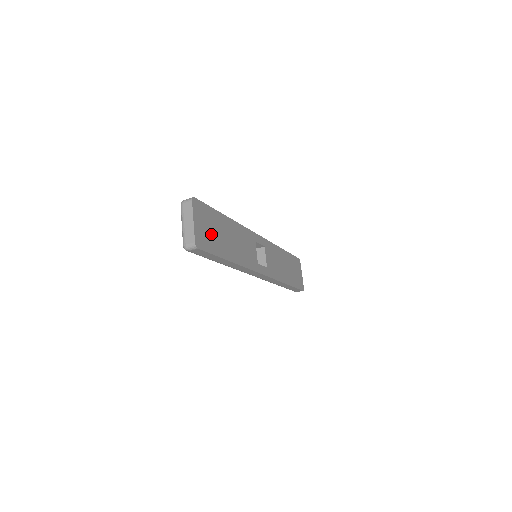
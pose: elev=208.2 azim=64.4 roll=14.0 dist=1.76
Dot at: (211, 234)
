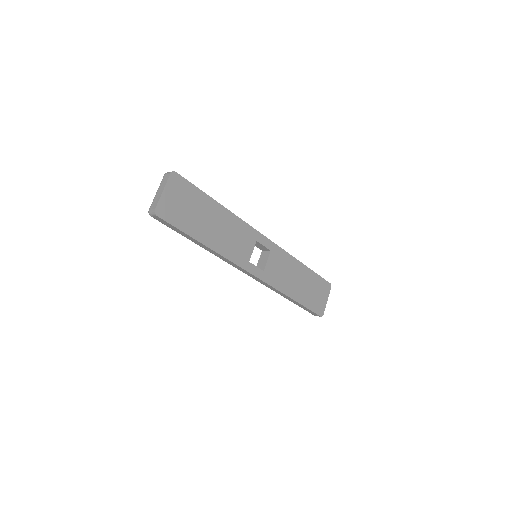
Dot at: (185, 210)
